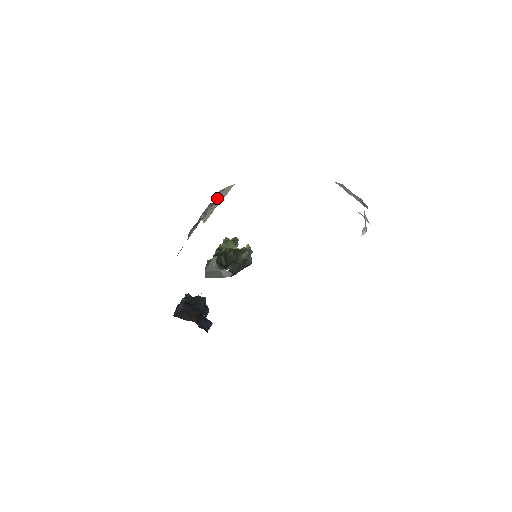
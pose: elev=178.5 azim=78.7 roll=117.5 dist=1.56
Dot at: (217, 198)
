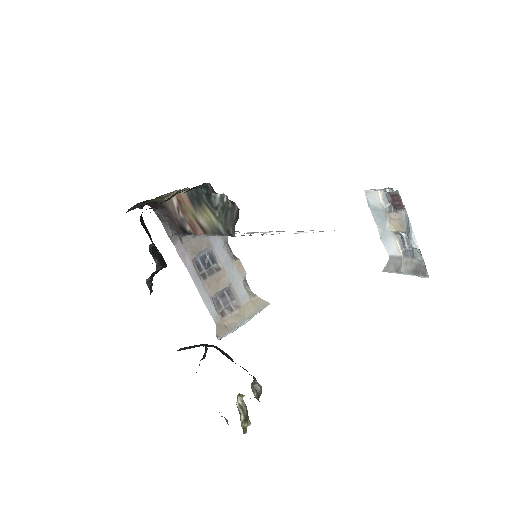
Dot at: (244, 287)
